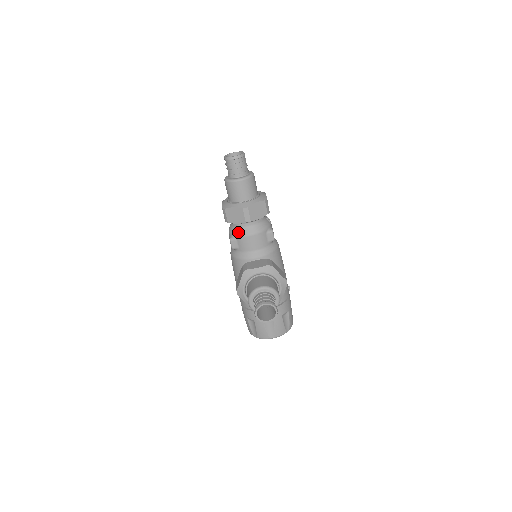
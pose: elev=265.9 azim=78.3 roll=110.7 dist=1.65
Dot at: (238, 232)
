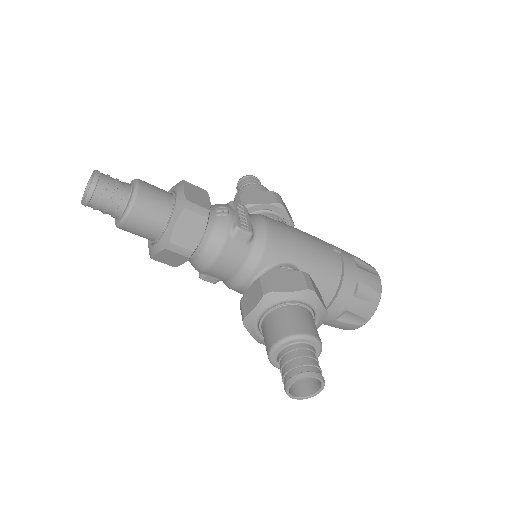
Dot at: (198, 267)
